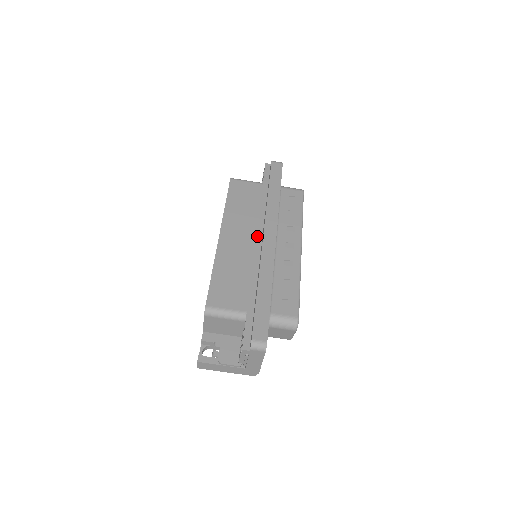
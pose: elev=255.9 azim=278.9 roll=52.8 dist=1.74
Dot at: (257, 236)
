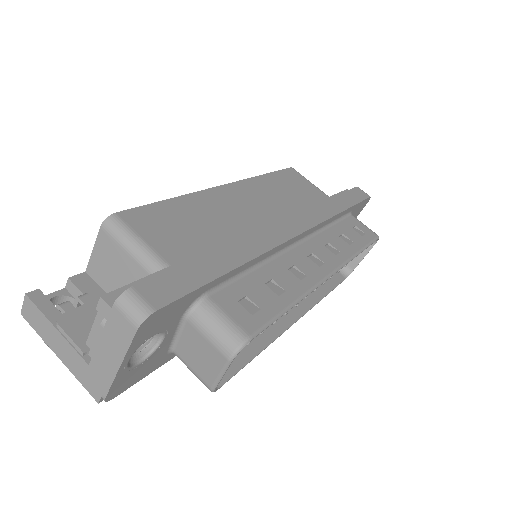
Dot at: (277, 221)
